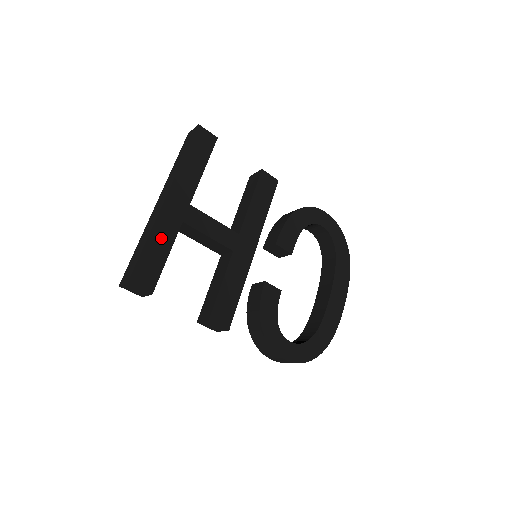
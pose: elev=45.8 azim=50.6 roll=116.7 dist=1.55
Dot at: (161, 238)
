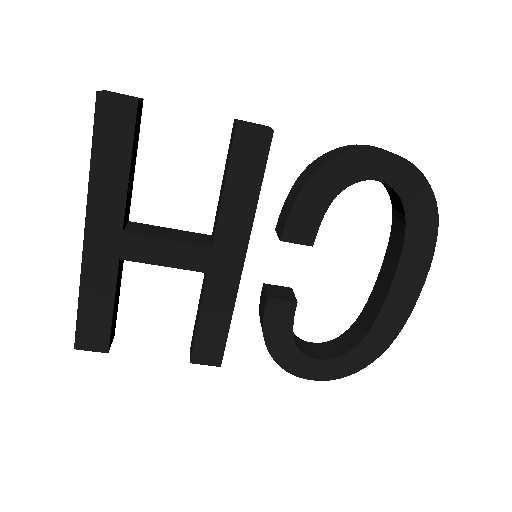
Dot at: (96, 289)
